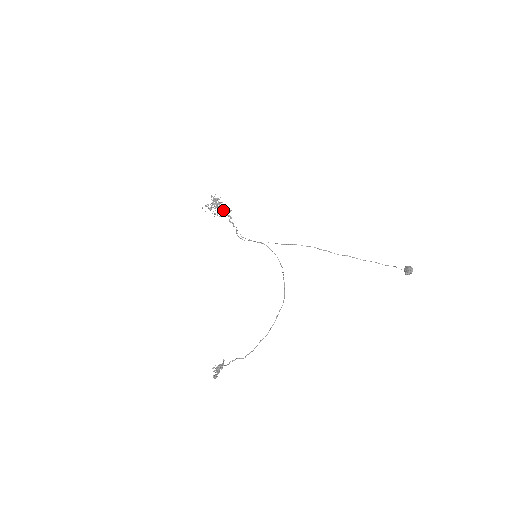
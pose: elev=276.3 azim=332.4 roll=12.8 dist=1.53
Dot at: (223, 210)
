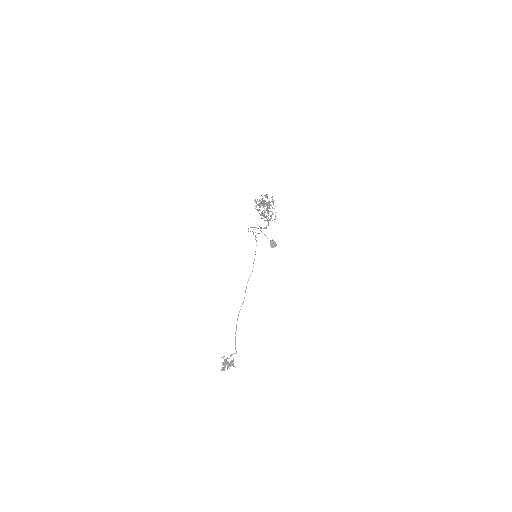
Dot at: occluded
